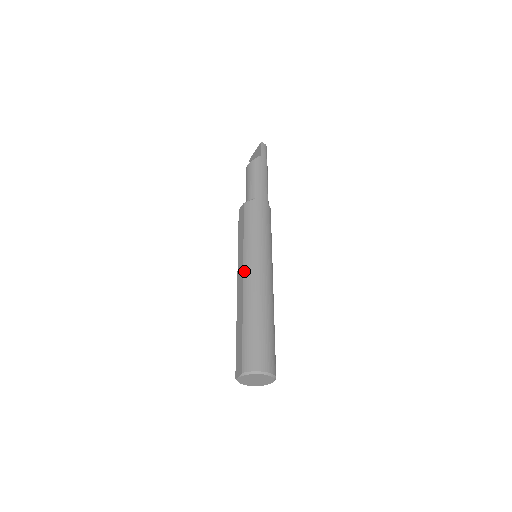
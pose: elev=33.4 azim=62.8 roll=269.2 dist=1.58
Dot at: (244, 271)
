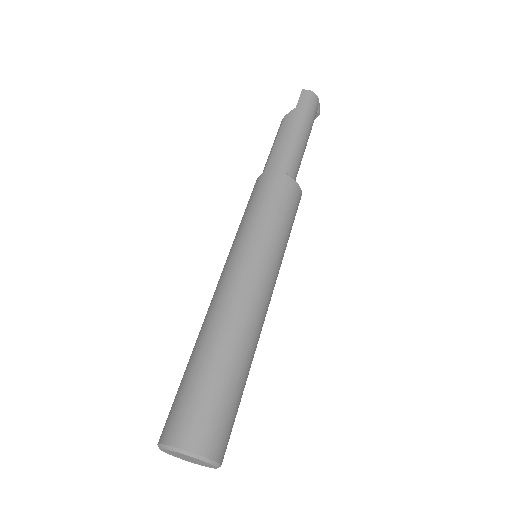
Dot at: (218, 282)
